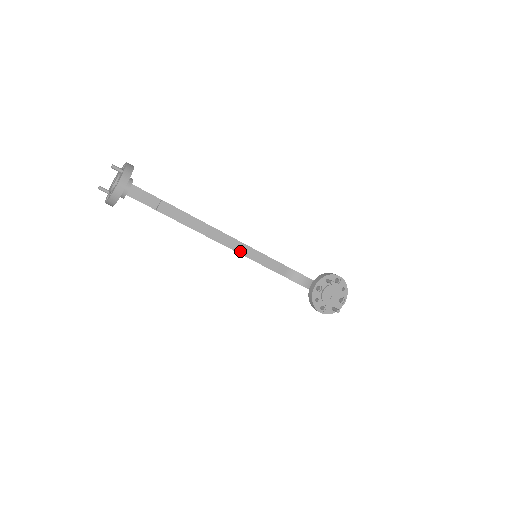
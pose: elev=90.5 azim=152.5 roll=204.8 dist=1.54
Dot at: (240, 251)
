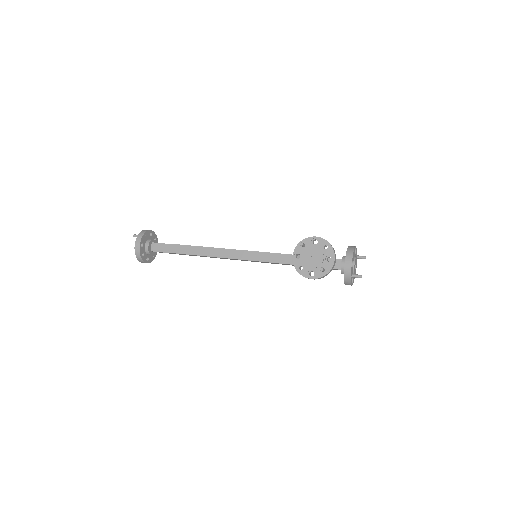
Dot at: (243, 258)
